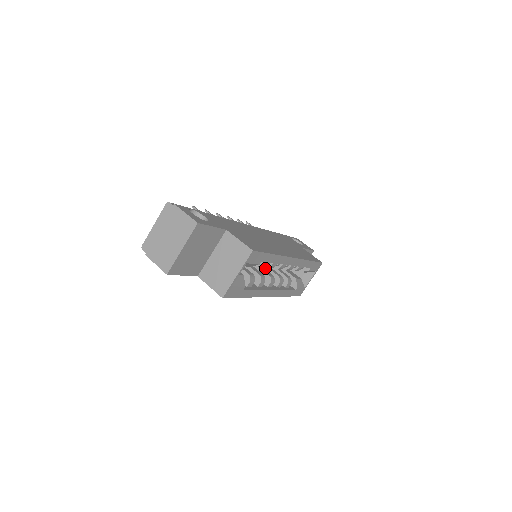
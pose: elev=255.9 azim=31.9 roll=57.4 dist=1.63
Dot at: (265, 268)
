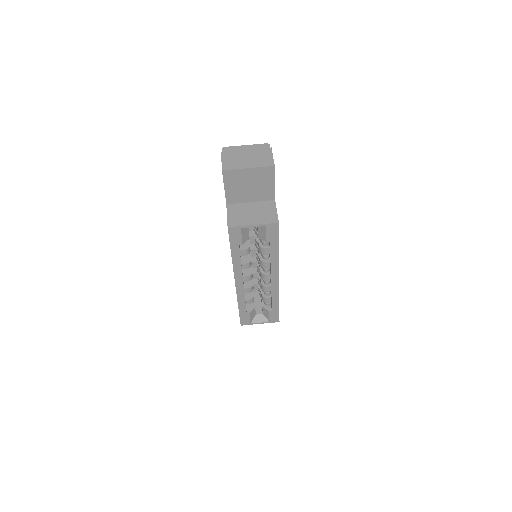
Dot at: occluded
